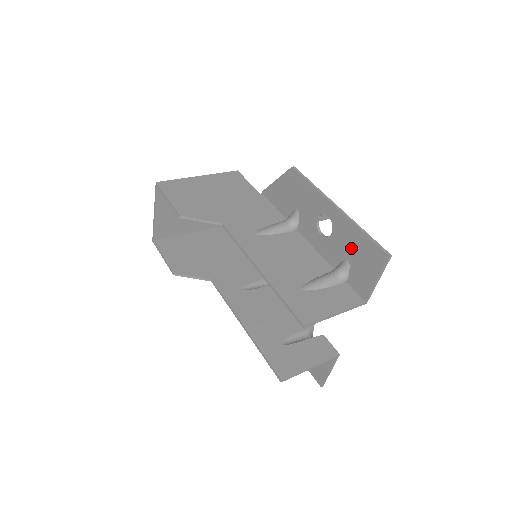
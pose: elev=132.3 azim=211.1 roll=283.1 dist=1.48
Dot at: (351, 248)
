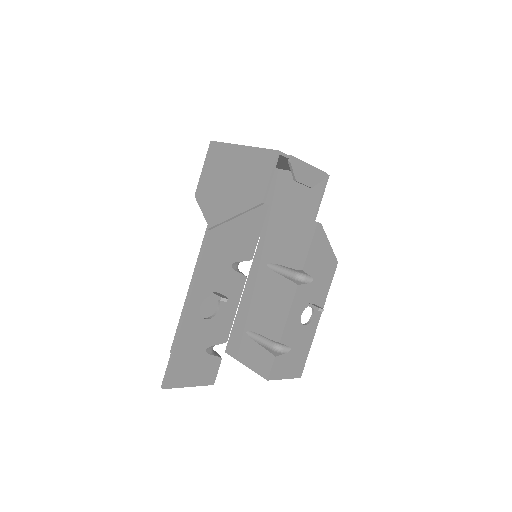
Dot at: (193, 346)
